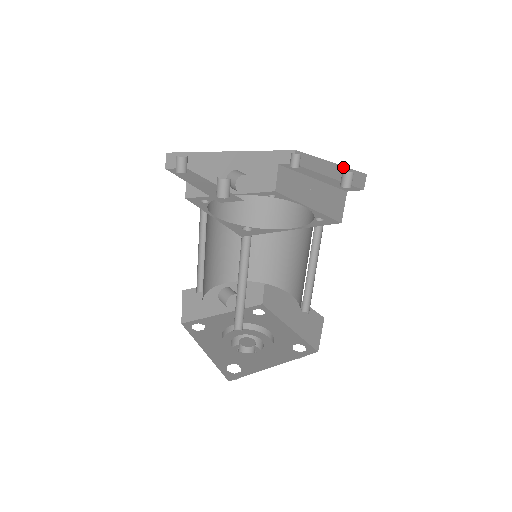
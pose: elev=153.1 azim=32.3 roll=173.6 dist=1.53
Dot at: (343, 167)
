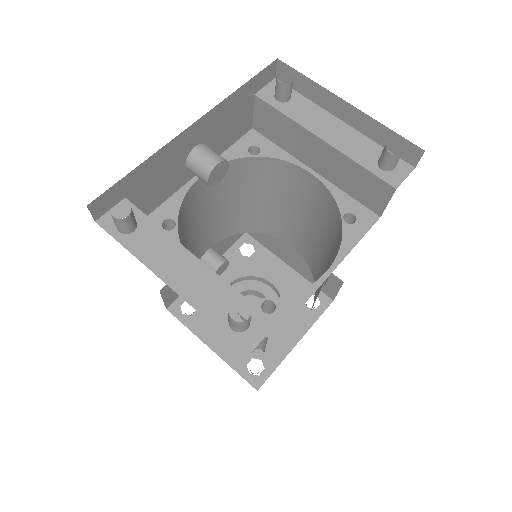
Dot at: (378, 123)
